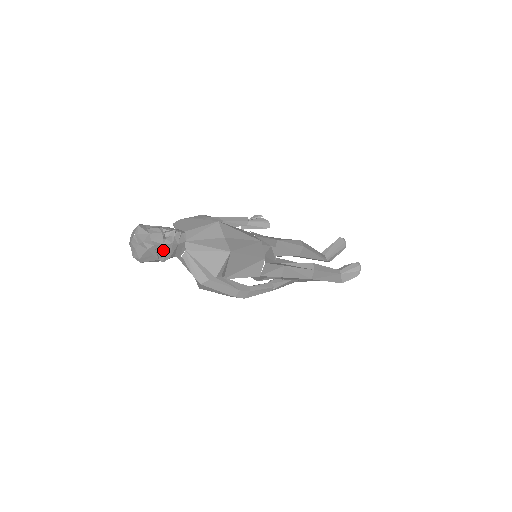
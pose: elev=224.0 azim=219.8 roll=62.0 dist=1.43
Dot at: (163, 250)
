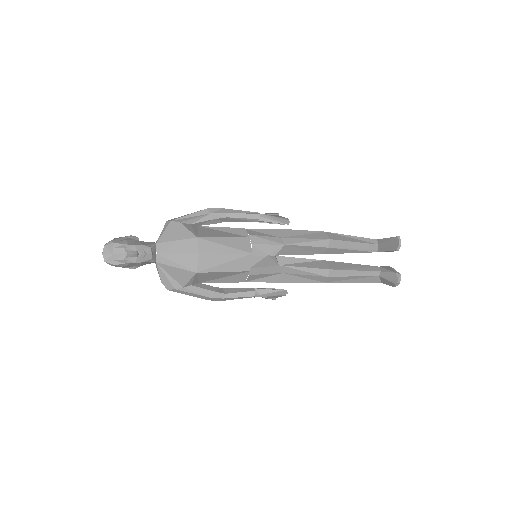
Dot at: (128, 265)
